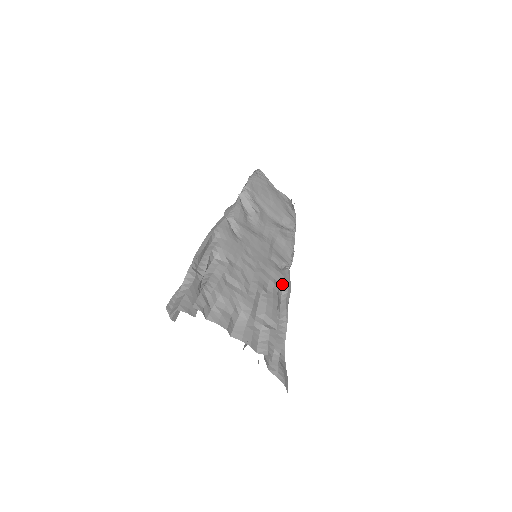
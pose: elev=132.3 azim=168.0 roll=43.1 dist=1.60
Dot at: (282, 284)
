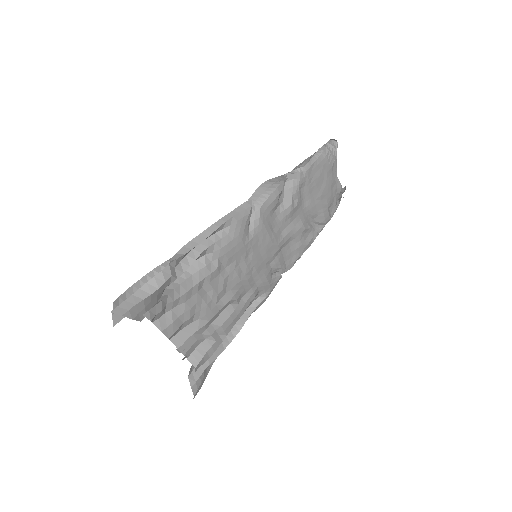
Dot at: (263, 292)
